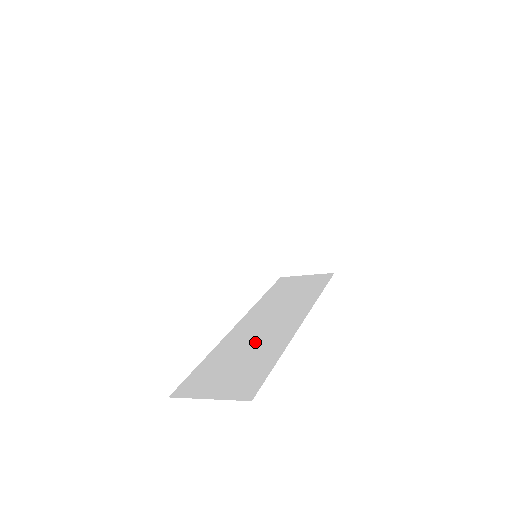
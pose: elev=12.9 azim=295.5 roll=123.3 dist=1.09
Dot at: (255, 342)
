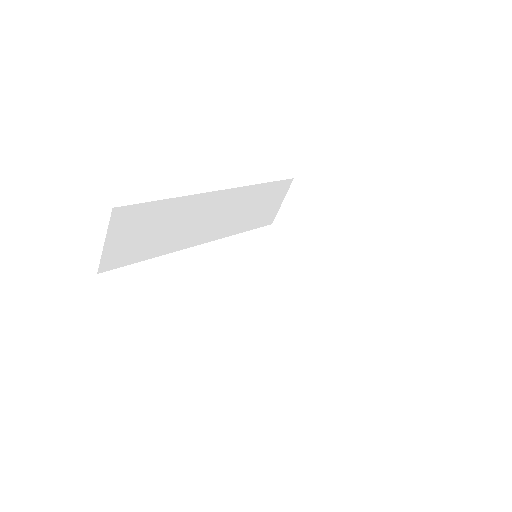
Dot at: occluded
